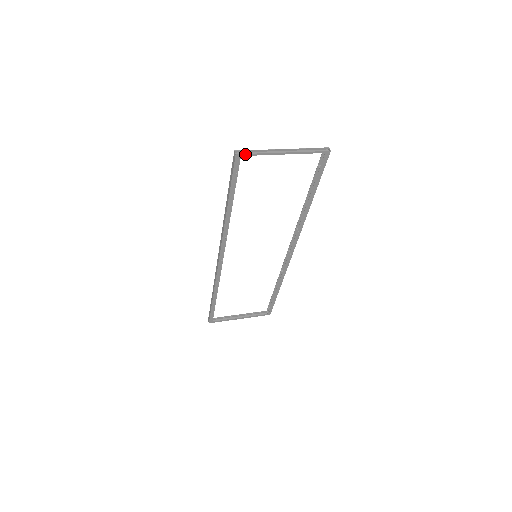
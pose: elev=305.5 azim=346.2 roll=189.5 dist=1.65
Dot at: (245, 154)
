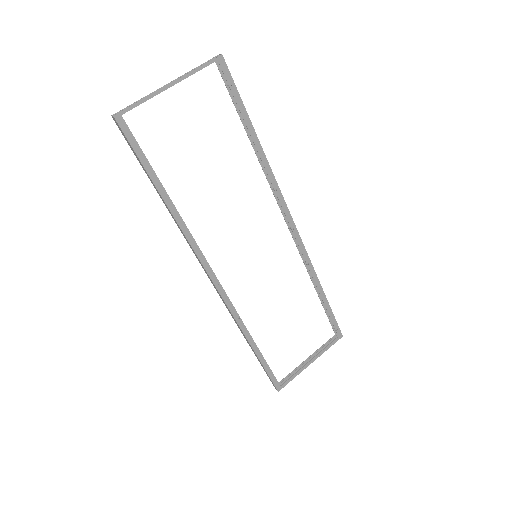
Dot at: (124, 110)
